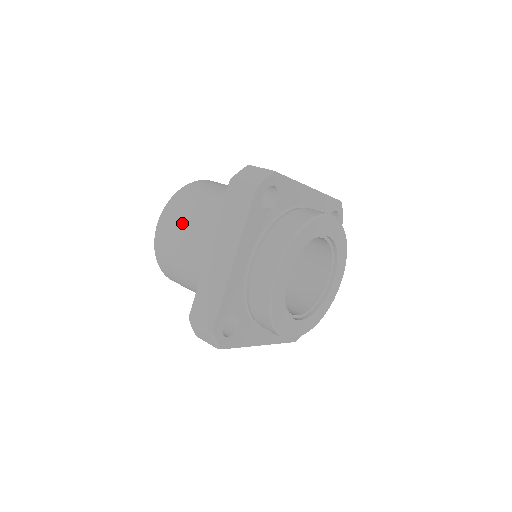
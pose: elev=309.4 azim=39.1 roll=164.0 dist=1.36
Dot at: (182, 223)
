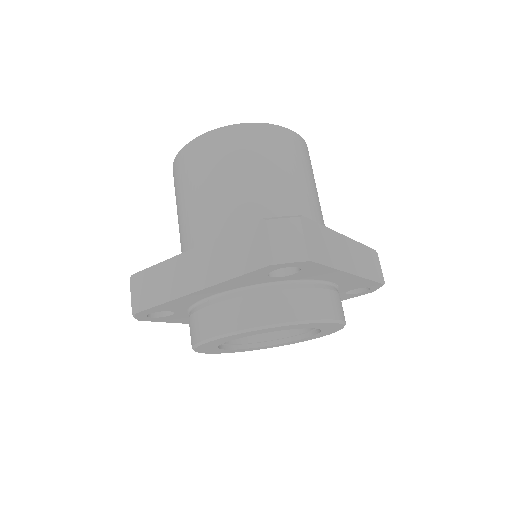
Dot at: (210, 172)
